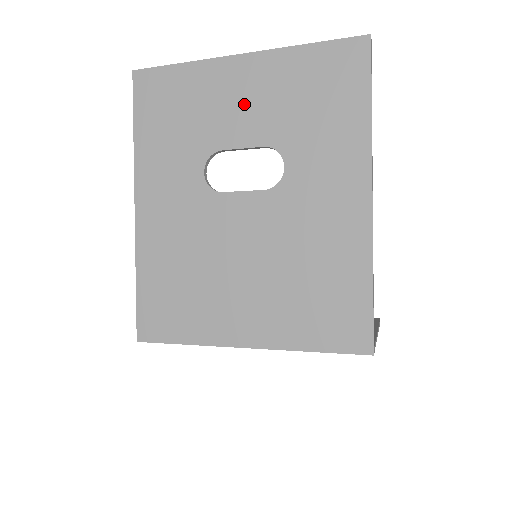
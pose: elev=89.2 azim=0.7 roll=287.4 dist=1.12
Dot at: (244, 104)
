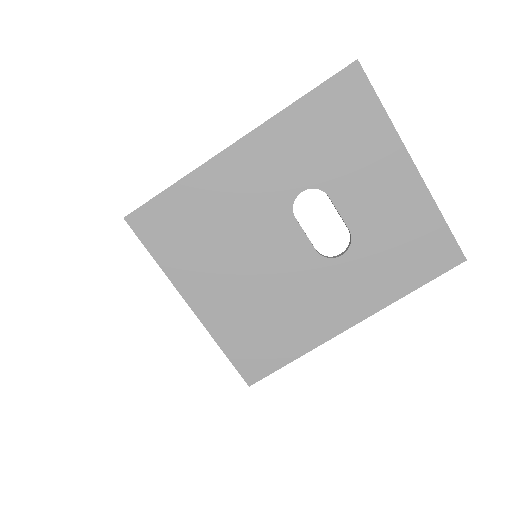
Dot at: (375, 193)
